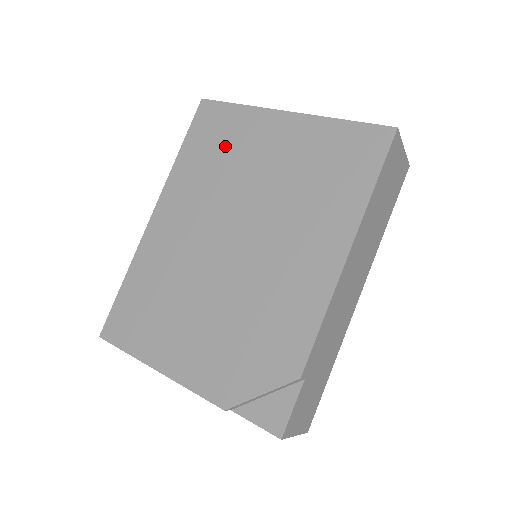
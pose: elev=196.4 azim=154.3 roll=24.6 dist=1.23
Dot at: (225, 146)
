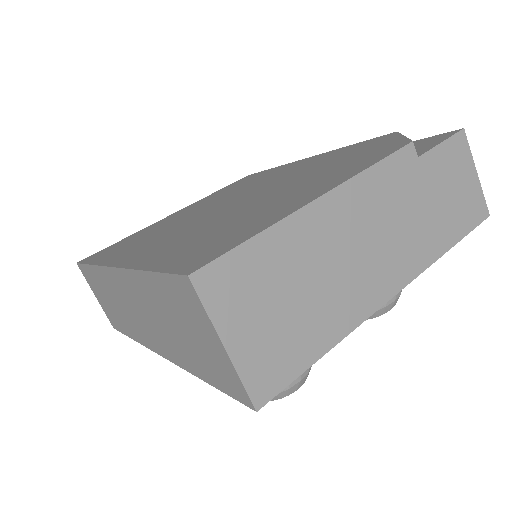
Dot at: (141, 235)
